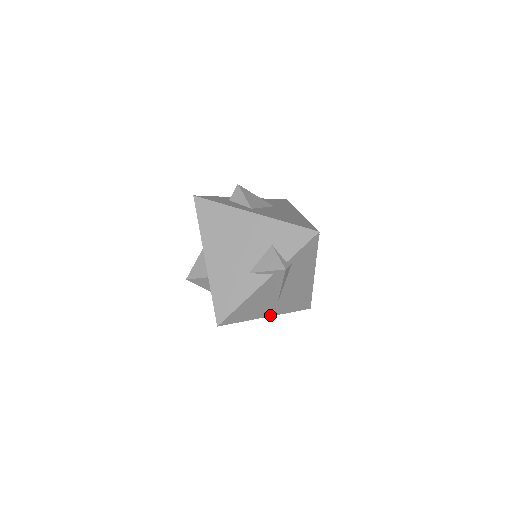
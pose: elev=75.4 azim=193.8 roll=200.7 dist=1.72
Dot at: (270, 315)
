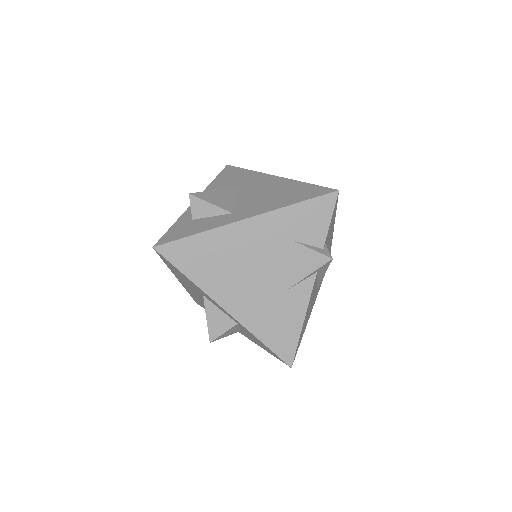
Dot at: (313, 305)
